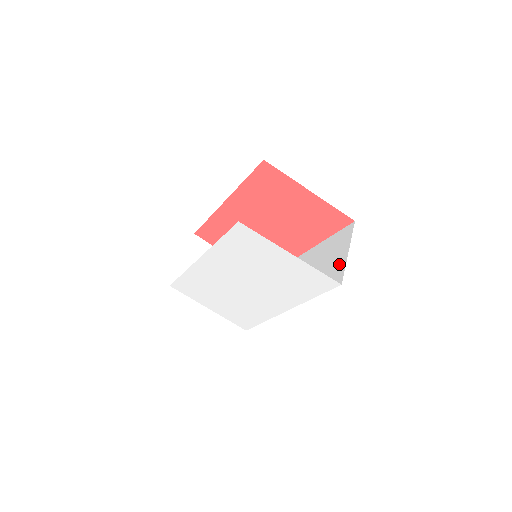
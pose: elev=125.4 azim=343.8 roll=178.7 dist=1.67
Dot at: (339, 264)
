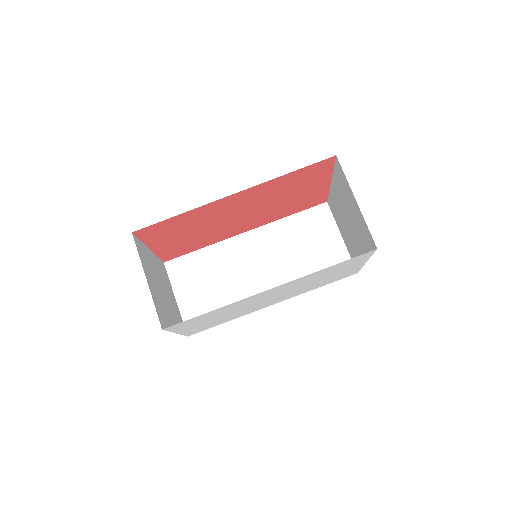
Dot at: (336, 251)
